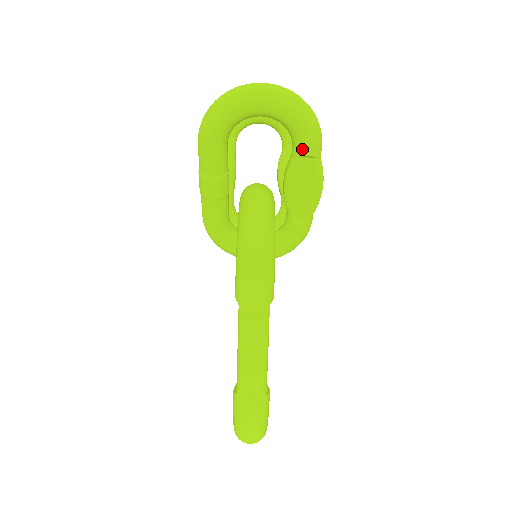
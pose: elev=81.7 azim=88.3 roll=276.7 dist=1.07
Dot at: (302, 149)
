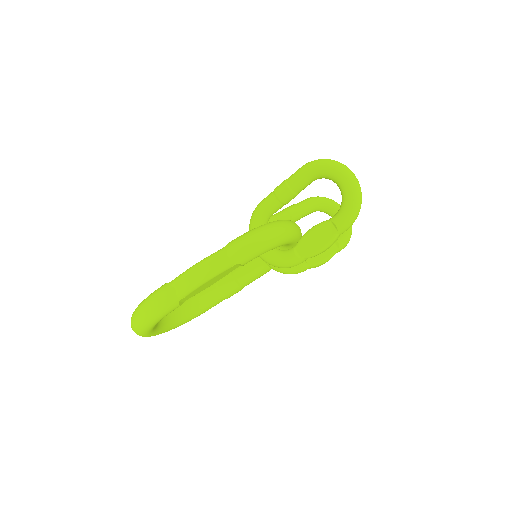
Dot at: (337, 219)
